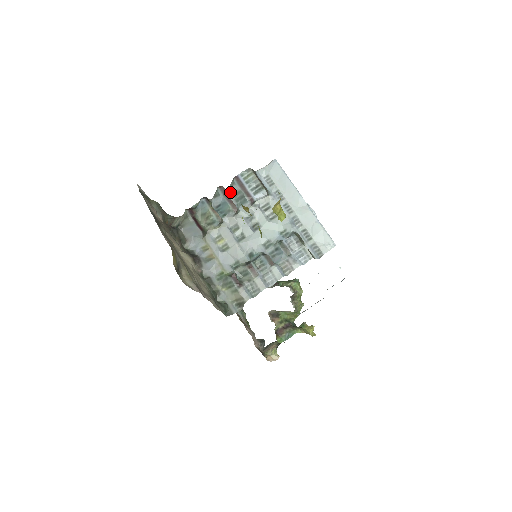
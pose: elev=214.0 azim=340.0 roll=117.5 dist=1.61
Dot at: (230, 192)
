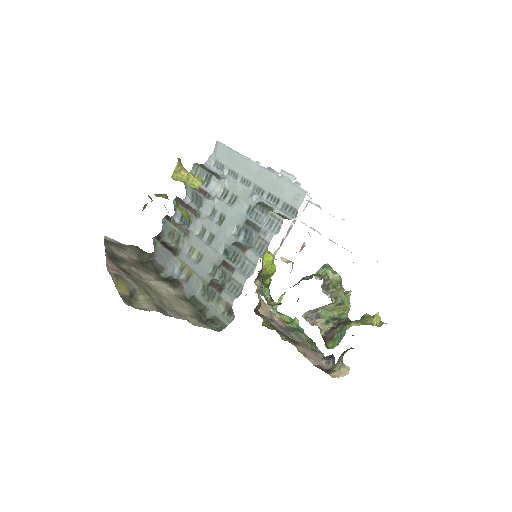
Dot at: (187, 199)
